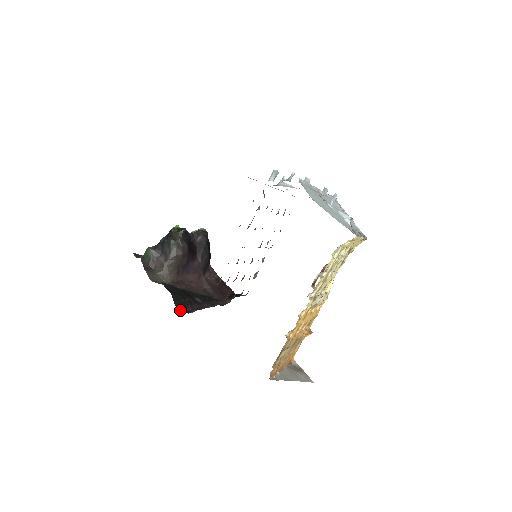
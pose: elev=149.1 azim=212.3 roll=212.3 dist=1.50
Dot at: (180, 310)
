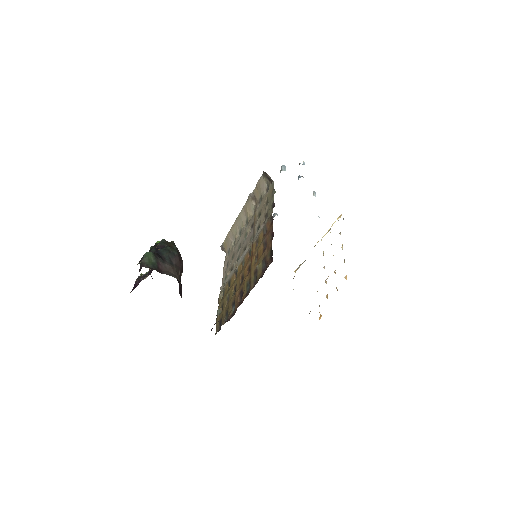
Dot at: occluded
